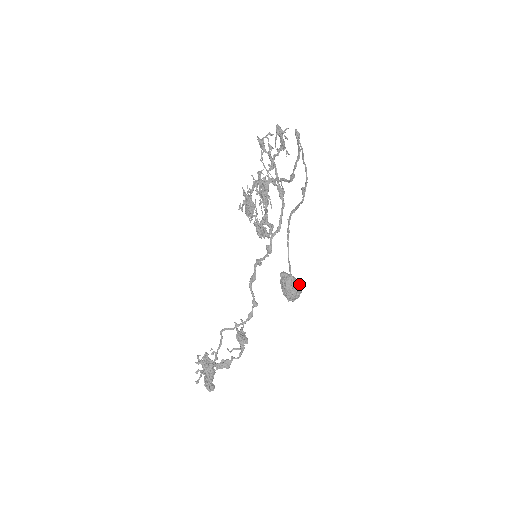
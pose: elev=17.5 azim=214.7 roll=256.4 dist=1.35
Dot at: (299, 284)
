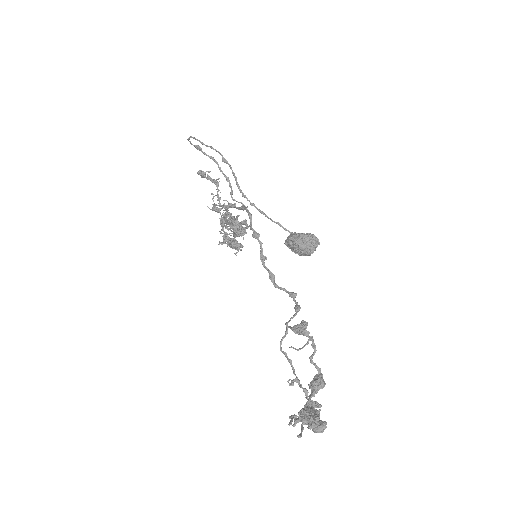
Dot at: occluded
